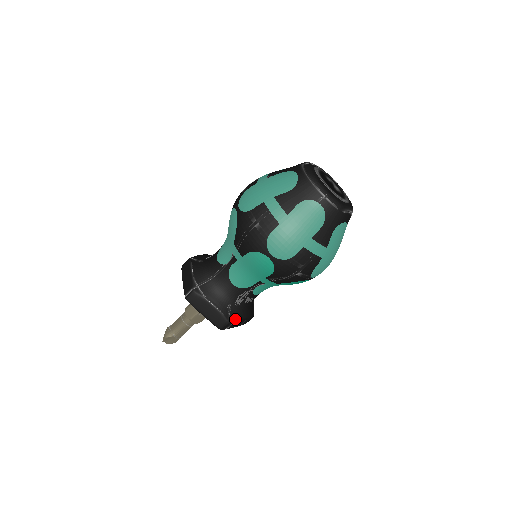
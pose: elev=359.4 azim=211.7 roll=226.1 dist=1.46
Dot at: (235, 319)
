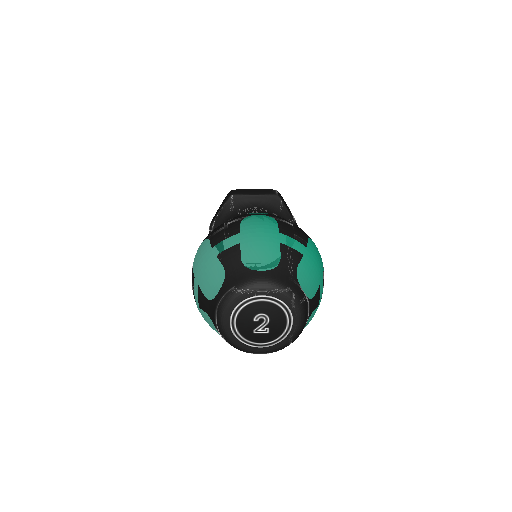
Dot at: occluded
